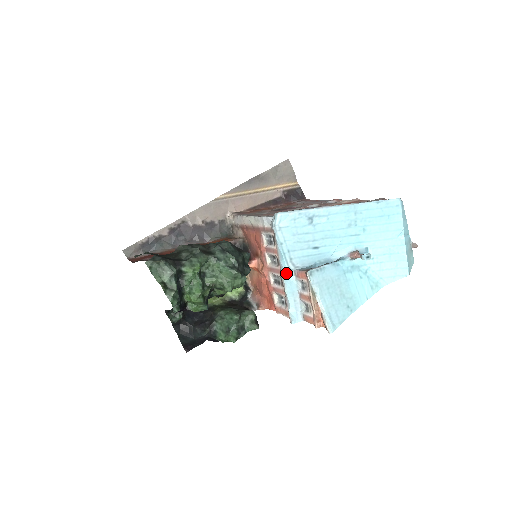
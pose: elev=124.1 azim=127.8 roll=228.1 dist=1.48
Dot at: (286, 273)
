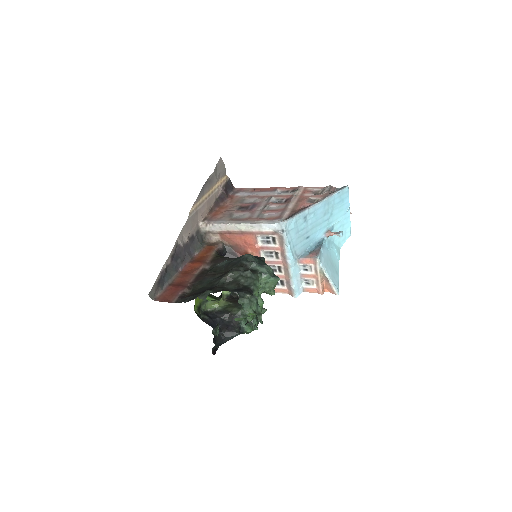
Dot at: (293, 263)
